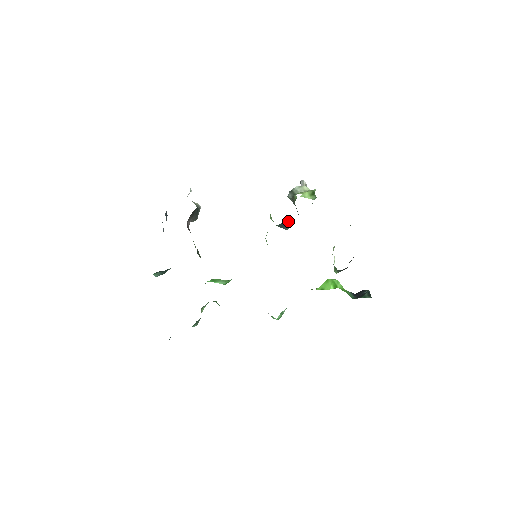
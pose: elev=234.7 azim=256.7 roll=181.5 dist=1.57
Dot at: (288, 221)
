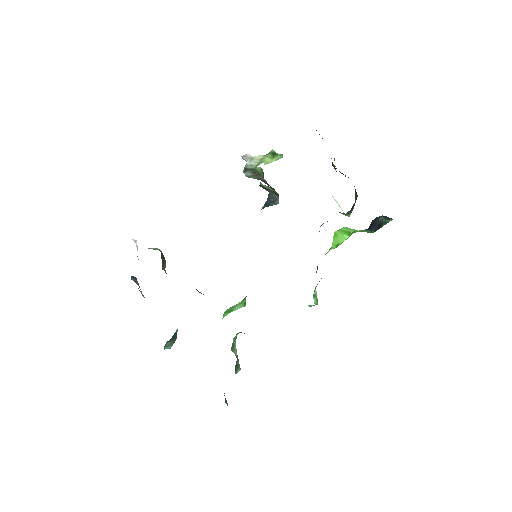
Dot at: (271, 196)
